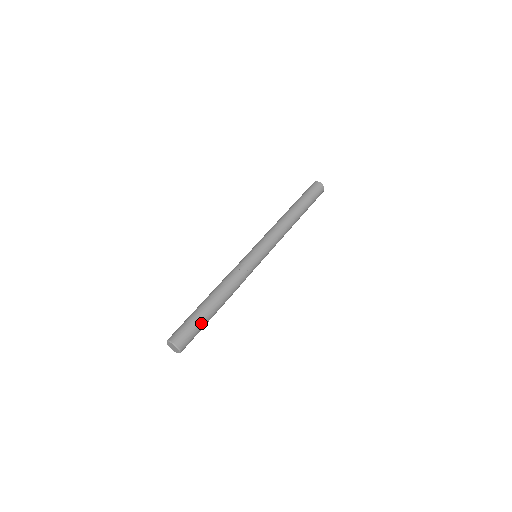
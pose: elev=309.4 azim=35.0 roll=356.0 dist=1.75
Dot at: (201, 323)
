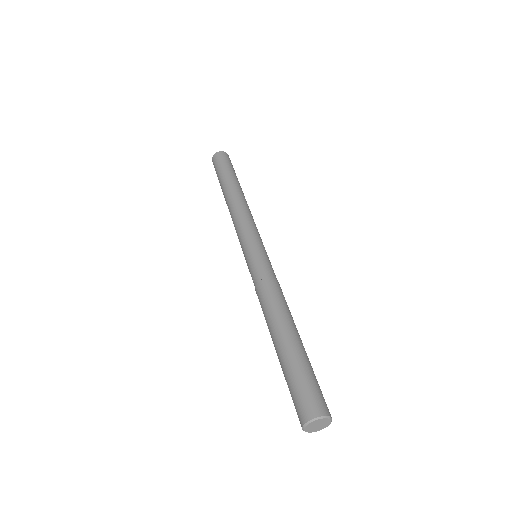
Dot at: (310, 366)
